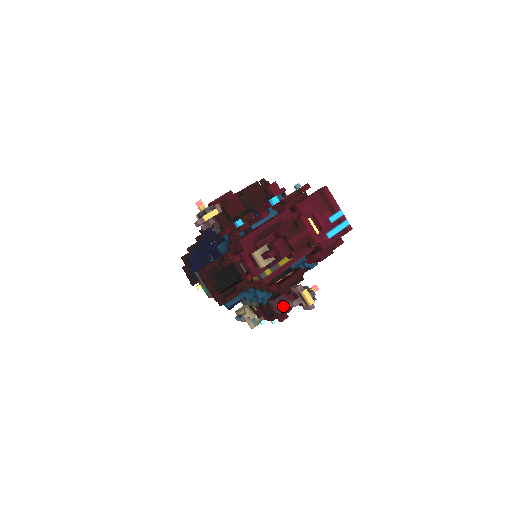
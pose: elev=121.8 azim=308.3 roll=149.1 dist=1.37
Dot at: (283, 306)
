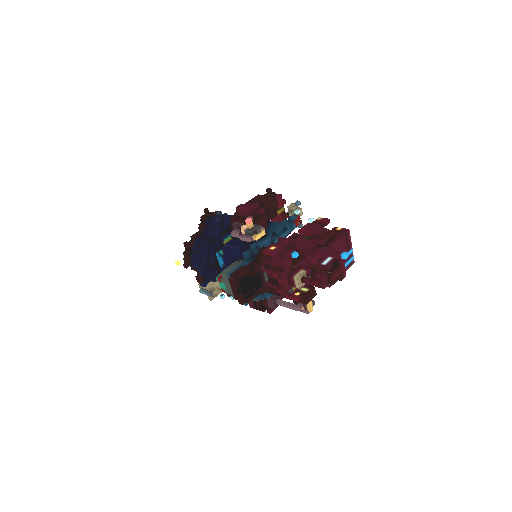
Dot at: (281, 305)
